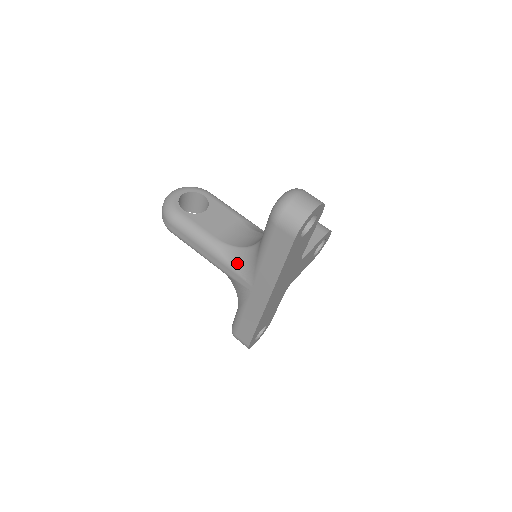
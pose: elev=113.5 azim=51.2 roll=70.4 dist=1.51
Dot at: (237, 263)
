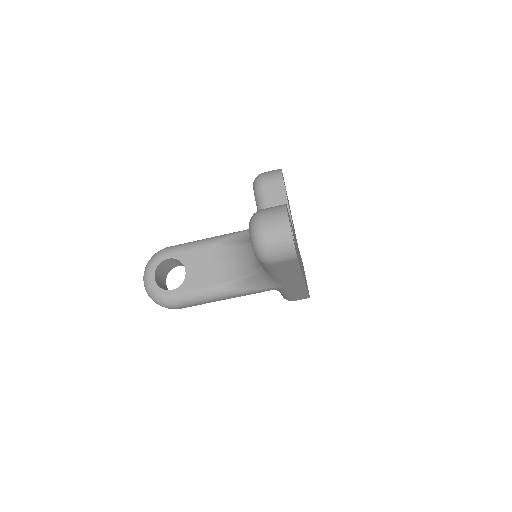
Dot at: (256, 285)
